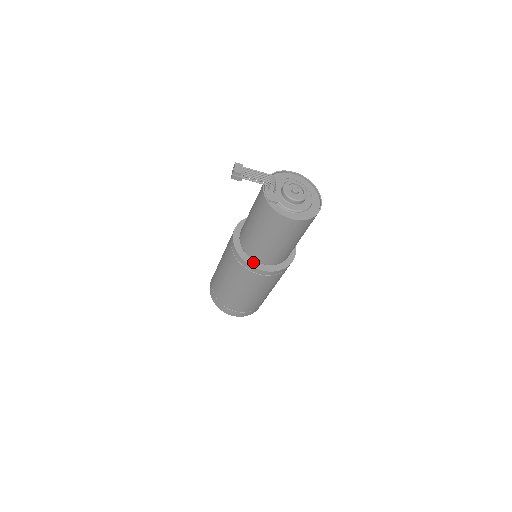
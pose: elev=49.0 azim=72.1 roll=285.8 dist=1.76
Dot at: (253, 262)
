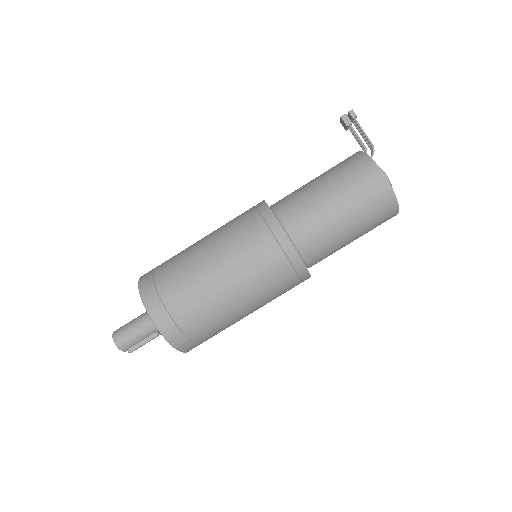
Dot at: occluded
